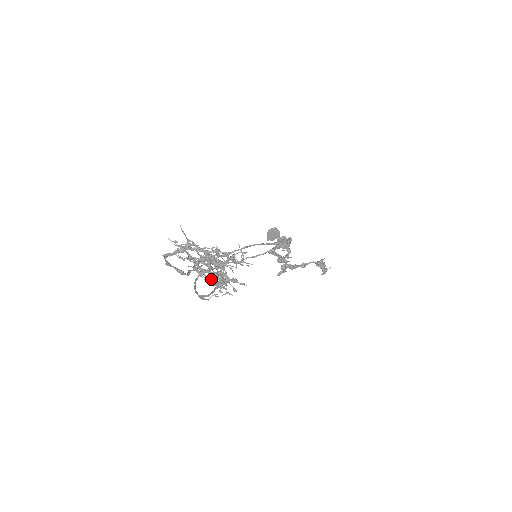
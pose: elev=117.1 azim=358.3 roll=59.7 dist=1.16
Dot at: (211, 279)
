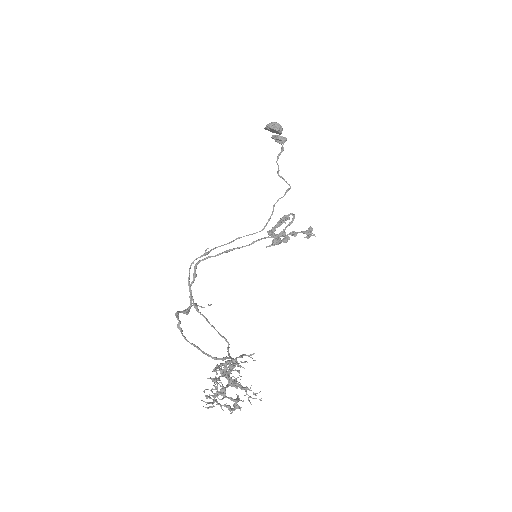
Dot at: occluded
